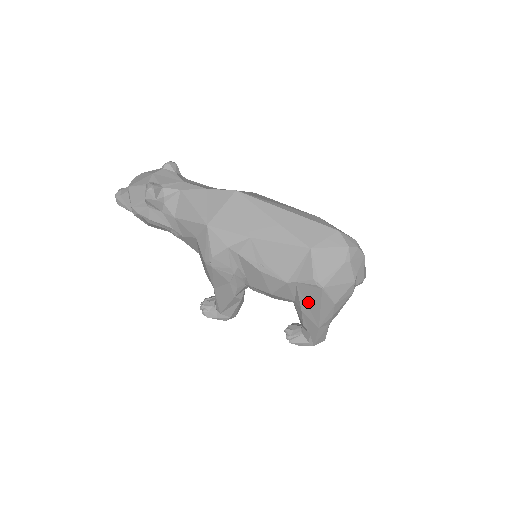
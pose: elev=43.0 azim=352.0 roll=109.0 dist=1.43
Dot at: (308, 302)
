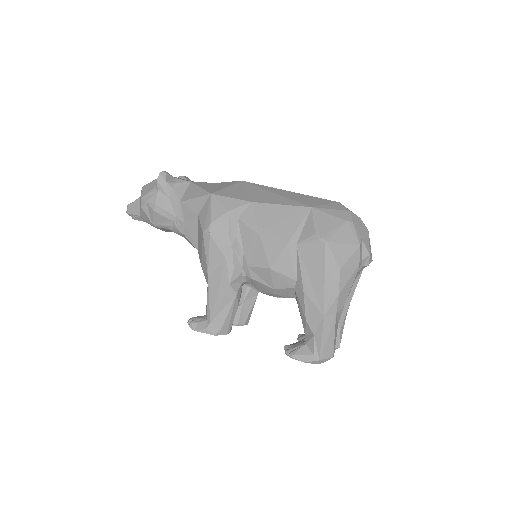
Dot at: (310, 273)
